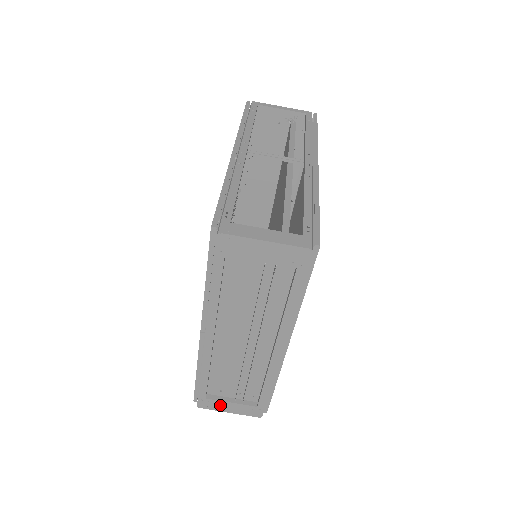
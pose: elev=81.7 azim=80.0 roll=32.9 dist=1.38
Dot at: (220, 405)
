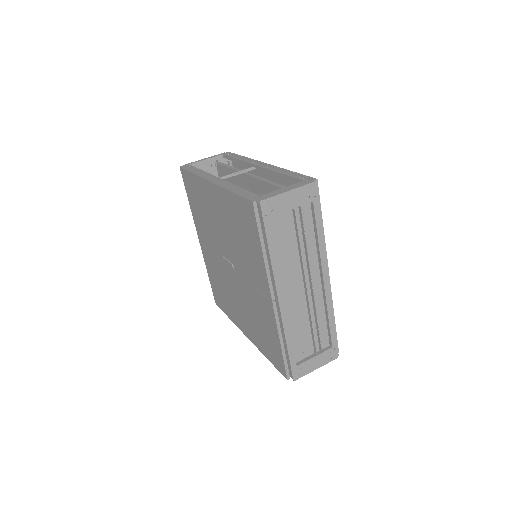
Dot at: (308, 366)
